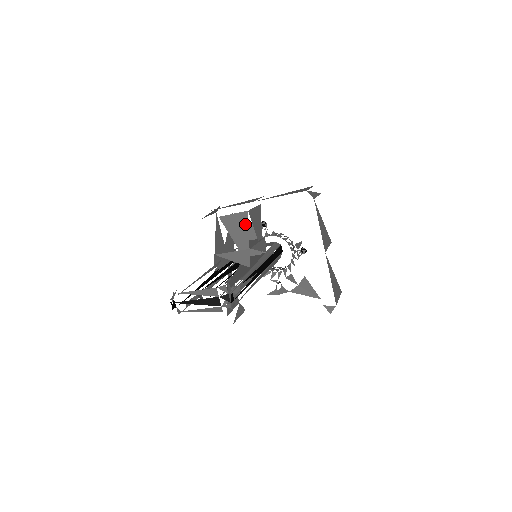
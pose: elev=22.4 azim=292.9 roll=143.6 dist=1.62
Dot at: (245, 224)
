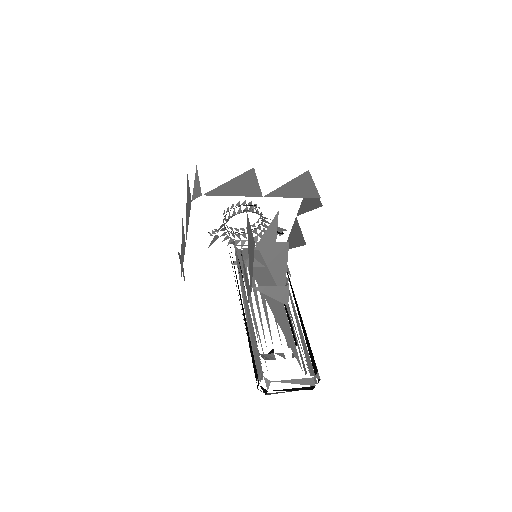
Dot at: (285, 257)
